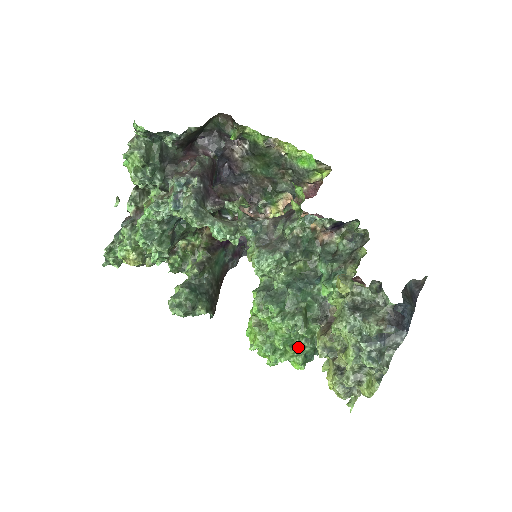
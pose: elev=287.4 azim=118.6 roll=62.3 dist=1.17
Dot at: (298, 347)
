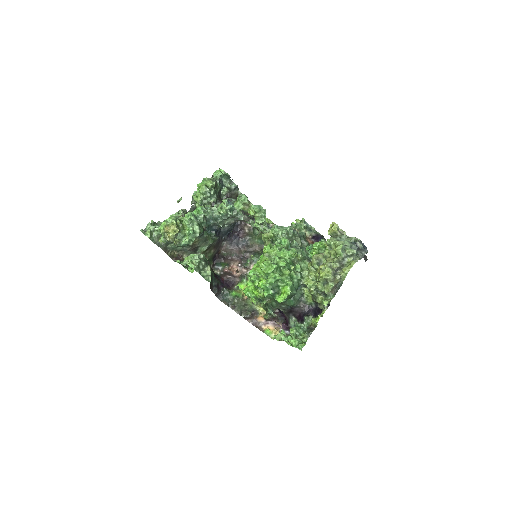
Dot at: (293, 271)
